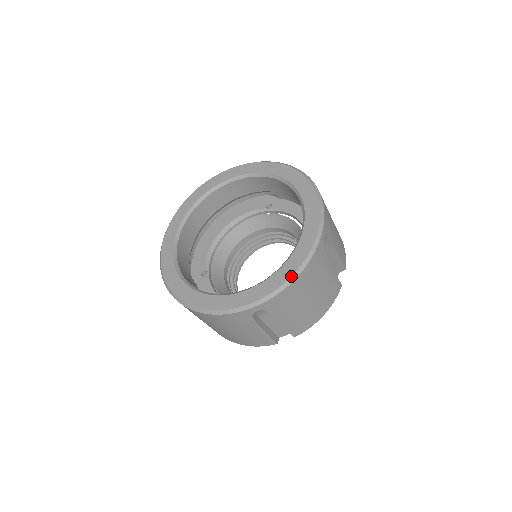
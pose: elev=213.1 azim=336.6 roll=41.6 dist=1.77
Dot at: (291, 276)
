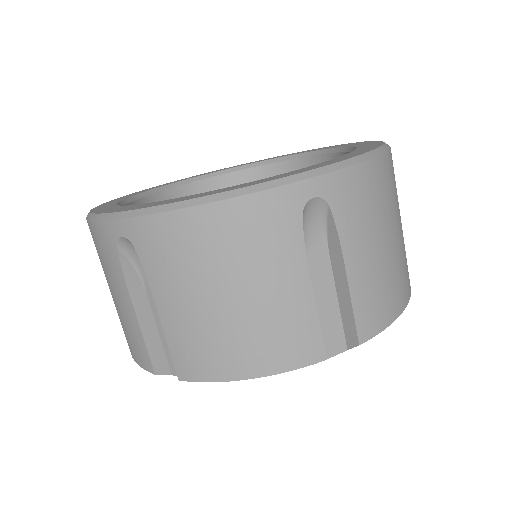
Dot at: (197, 197)
